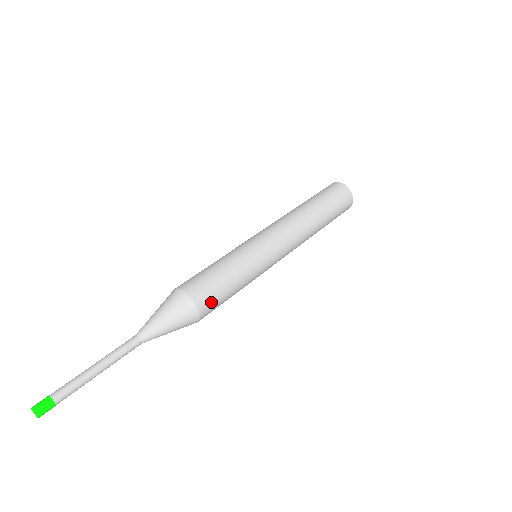
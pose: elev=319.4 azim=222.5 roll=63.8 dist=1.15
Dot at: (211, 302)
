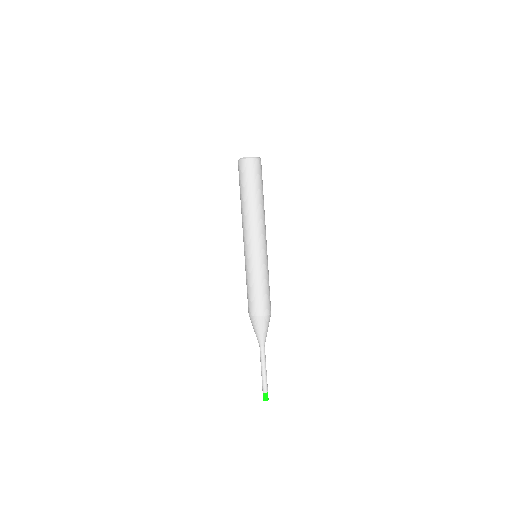
Dot at: (270, 303)
